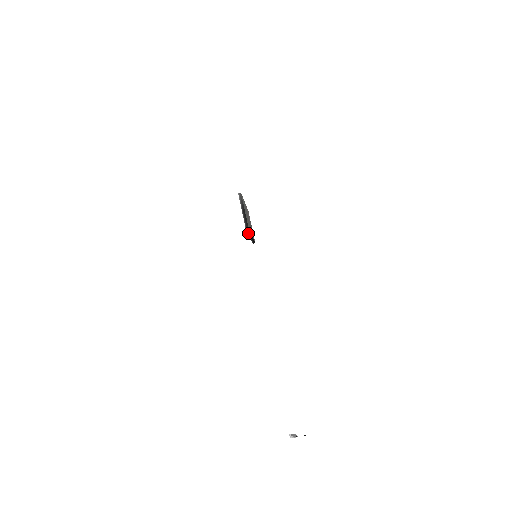
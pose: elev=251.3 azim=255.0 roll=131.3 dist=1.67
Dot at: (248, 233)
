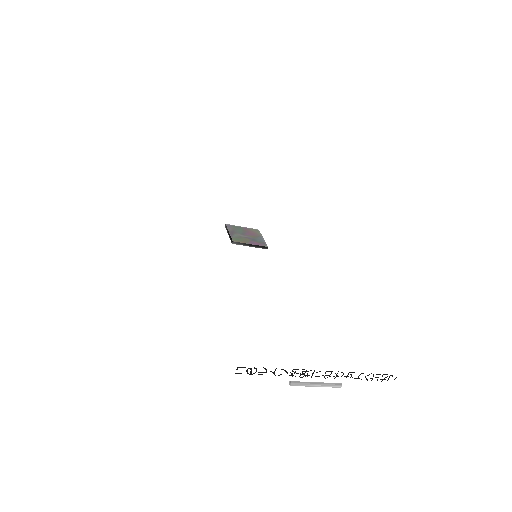
Dot at: (244, 245)
